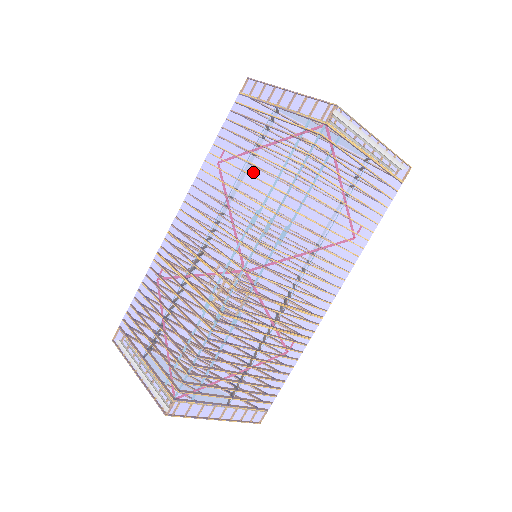
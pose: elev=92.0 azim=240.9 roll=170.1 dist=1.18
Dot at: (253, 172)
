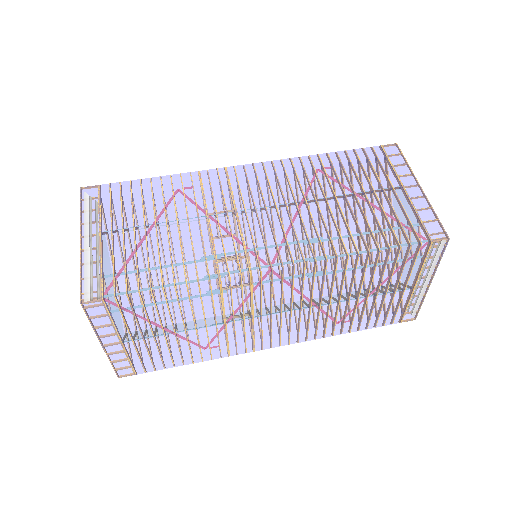
Dot at: (345, 209)
